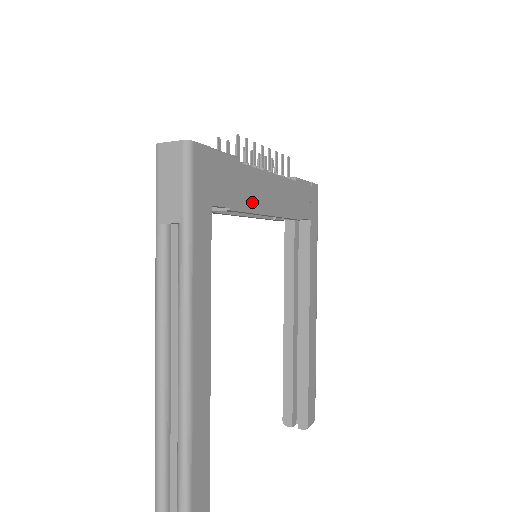
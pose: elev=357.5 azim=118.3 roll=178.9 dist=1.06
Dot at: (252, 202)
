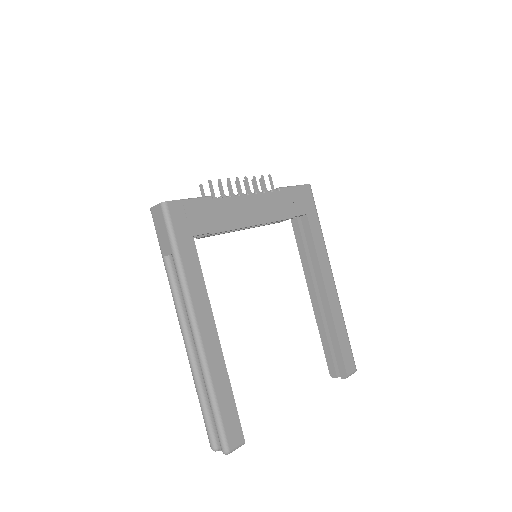
Dot at: (233, 222)
